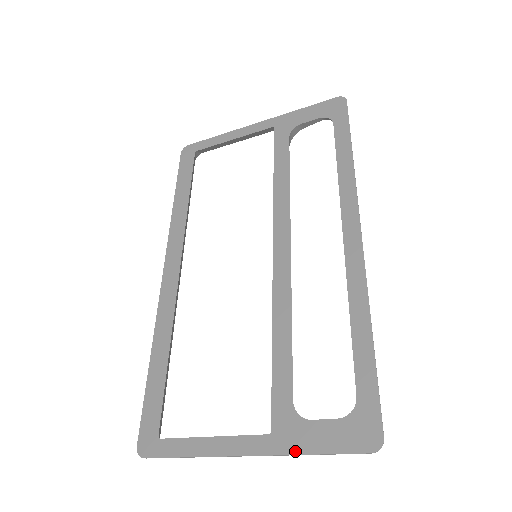
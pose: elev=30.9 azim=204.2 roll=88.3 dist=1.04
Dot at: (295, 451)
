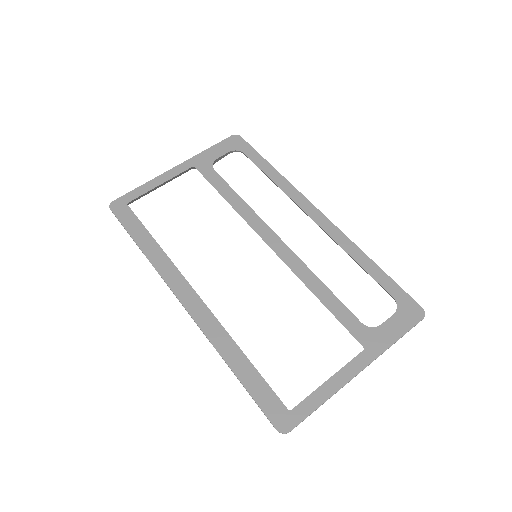
Dot at: (386, 347)
